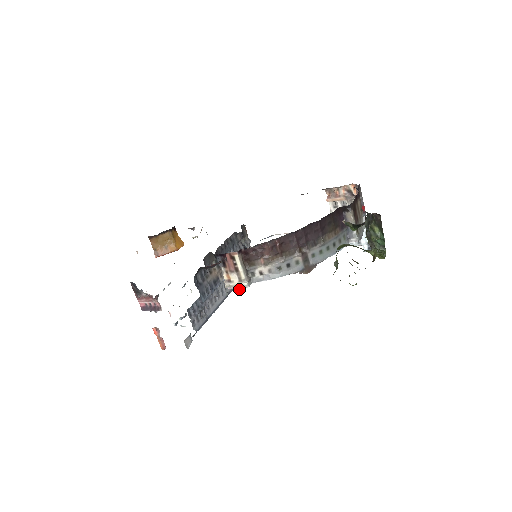
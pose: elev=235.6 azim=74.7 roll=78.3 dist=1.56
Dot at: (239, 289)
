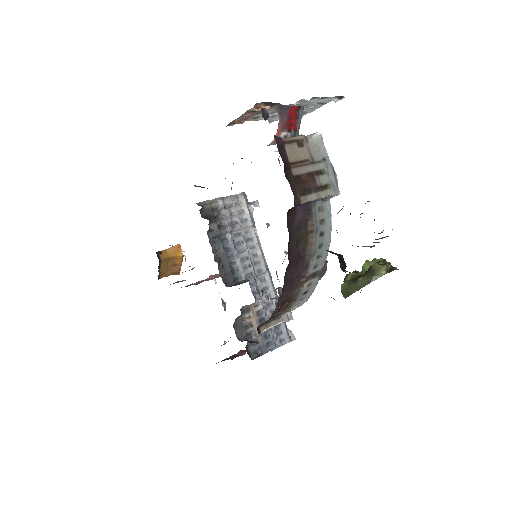
Dot at: occluded
